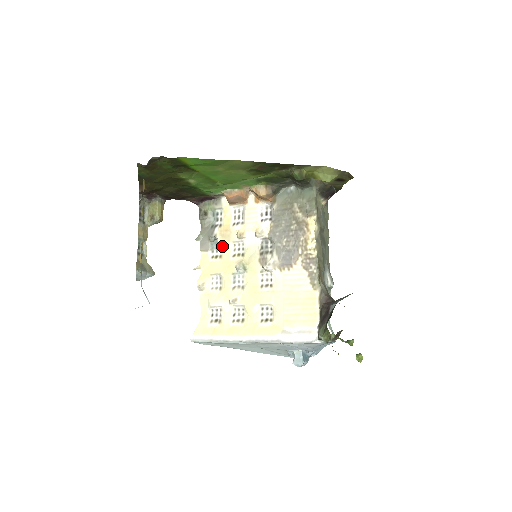
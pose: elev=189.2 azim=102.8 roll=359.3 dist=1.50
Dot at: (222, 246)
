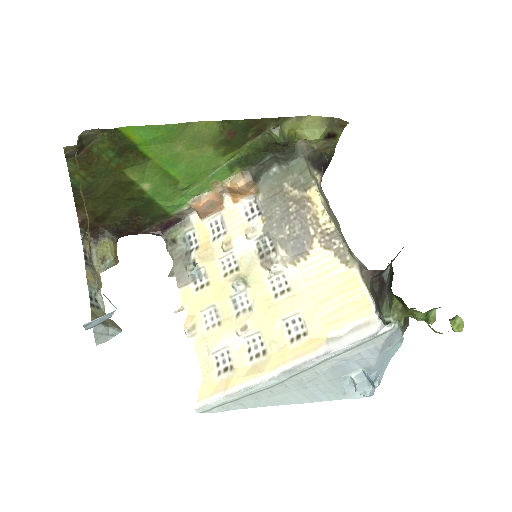
Dot at: (206, 270)
